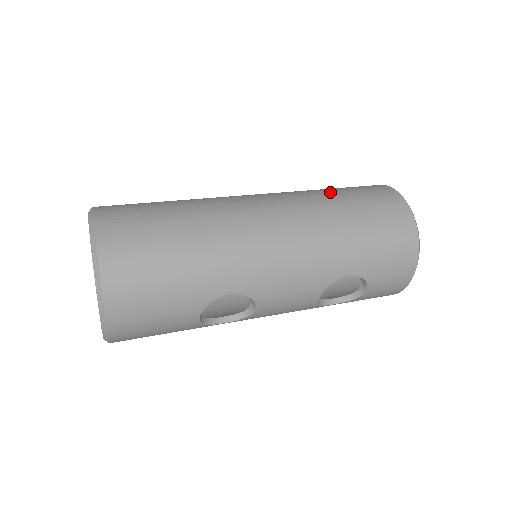
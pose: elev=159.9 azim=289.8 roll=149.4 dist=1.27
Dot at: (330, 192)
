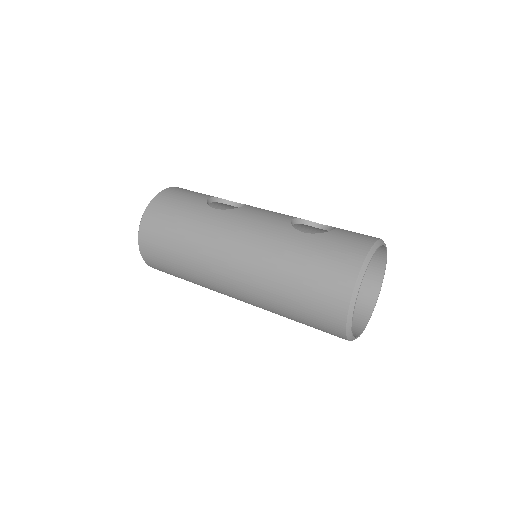
Dot at: (291, 267)
